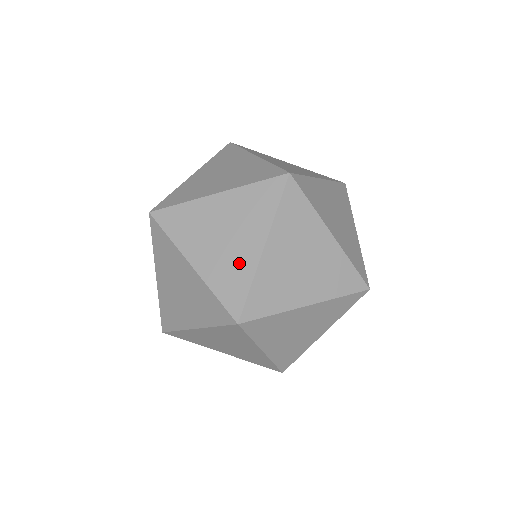
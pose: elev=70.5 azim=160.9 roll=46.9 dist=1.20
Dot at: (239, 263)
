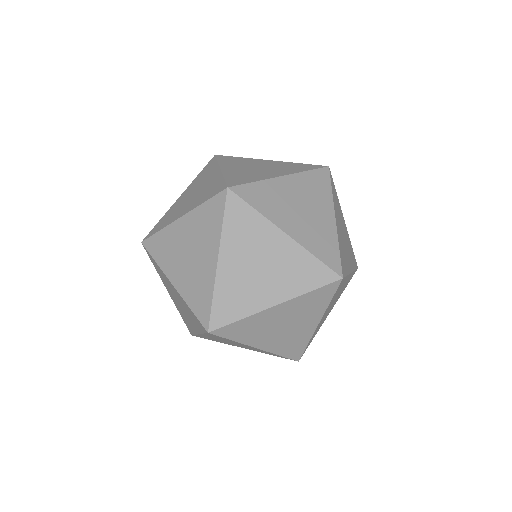
Dot at: (202, 278)
